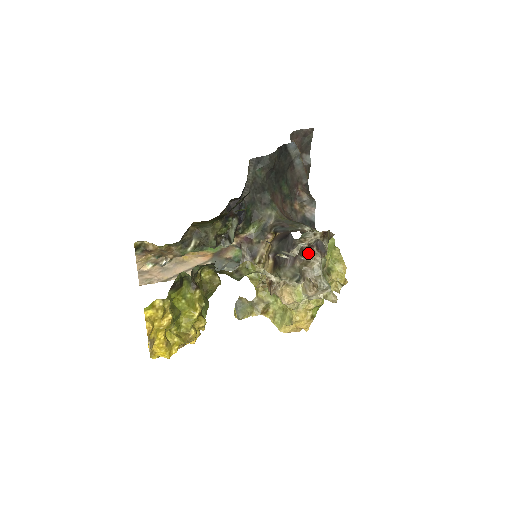
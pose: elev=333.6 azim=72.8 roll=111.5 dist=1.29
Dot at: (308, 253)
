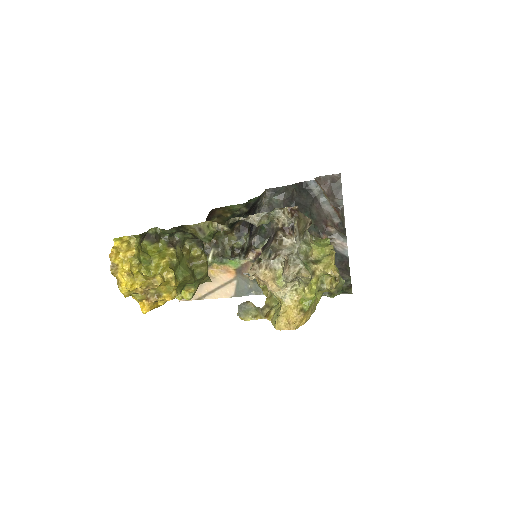
Dot at: (280, 231)
